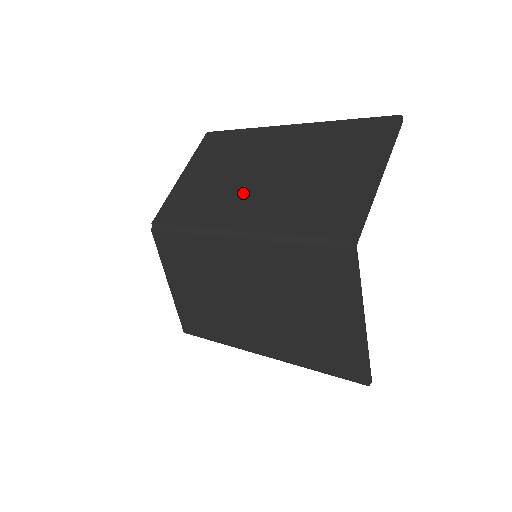
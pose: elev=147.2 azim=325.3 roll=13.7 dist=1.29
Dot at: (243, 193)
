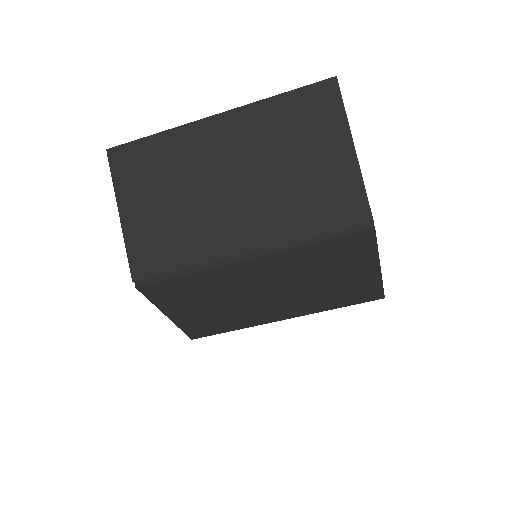
Dot at: (222, 211)
